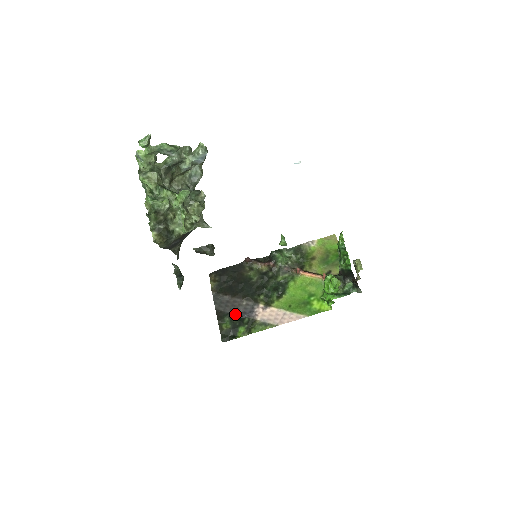
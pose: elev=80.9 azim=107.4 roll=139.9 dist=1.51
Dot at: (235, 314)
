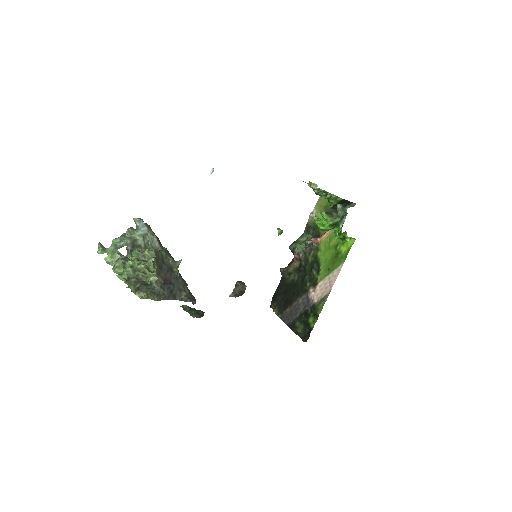
Dot at: (300, 314)
